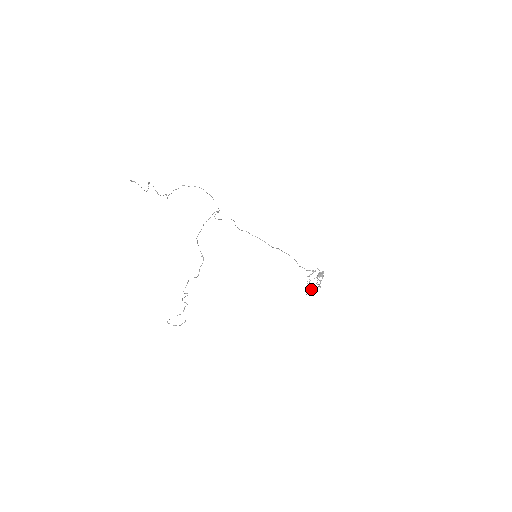
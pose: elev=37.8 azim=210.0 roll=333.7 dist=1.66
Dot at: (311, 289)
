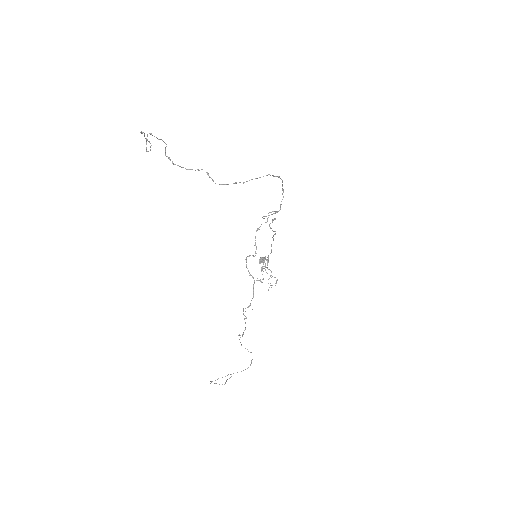
Dot at: (260, 280)
